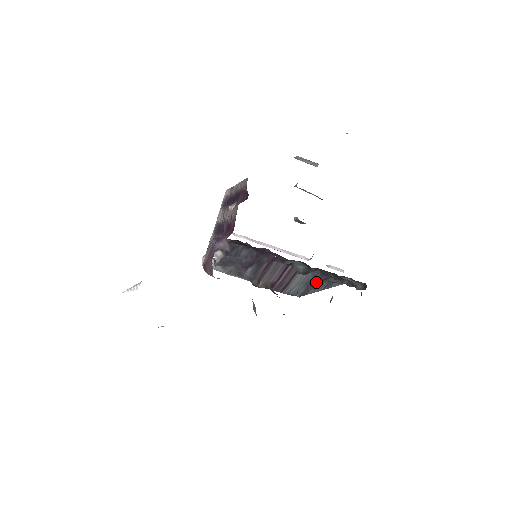
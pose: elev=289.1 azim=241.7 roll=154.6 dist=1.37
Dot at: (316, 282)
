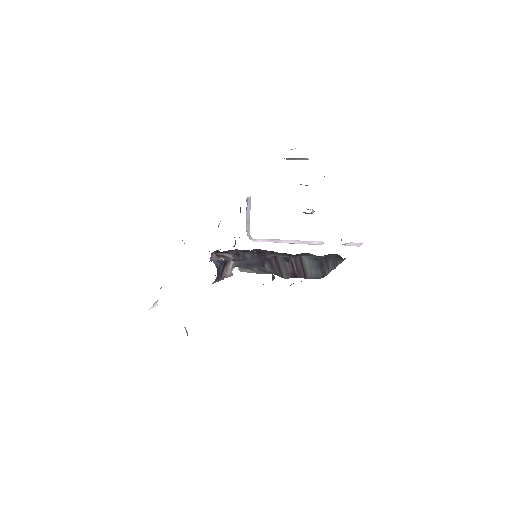
Dot at: (323, 263)
